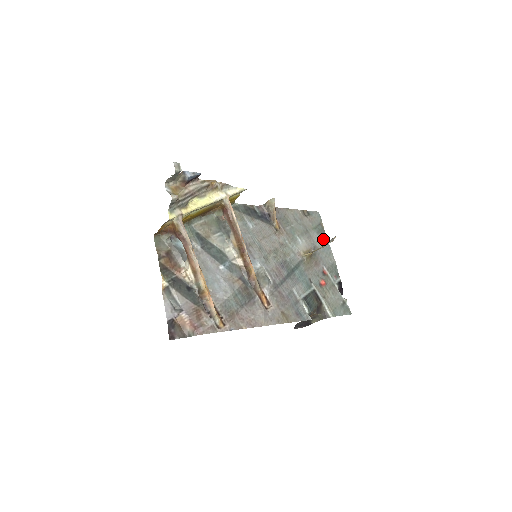
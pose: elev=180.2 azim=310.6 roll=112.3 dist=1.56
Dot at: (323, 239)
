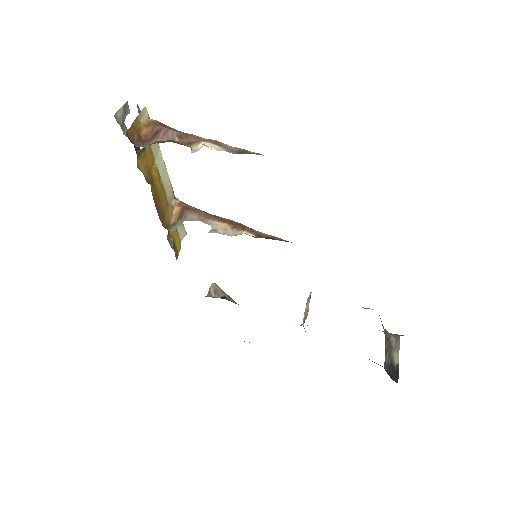
Dot at: occluded
